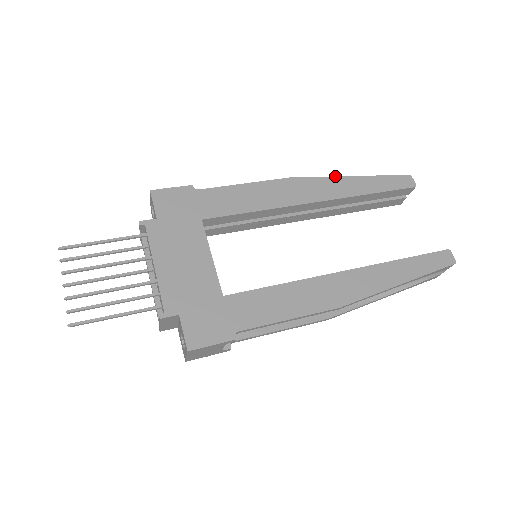
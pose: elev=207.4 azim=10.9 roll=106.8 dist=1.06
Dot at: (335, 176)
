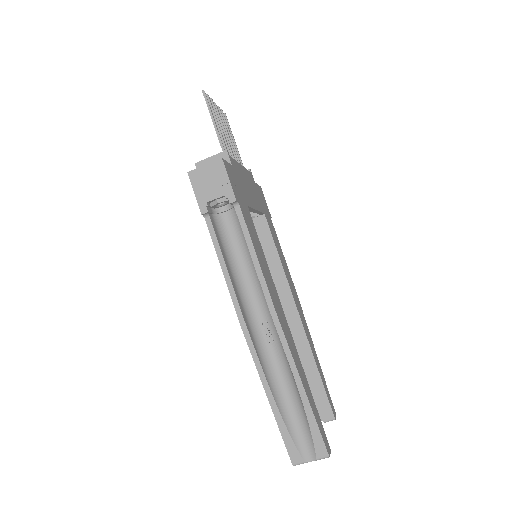
Dot at: occluded
